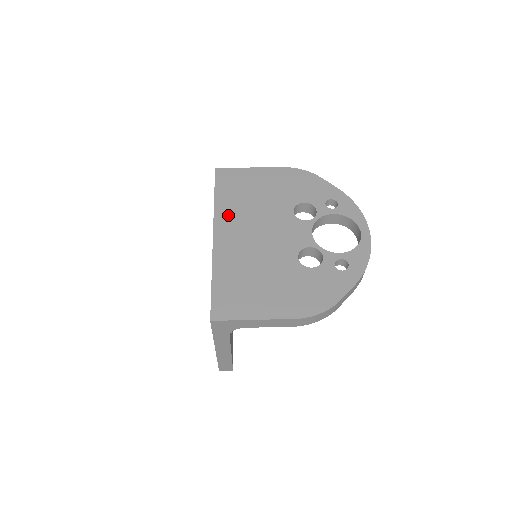
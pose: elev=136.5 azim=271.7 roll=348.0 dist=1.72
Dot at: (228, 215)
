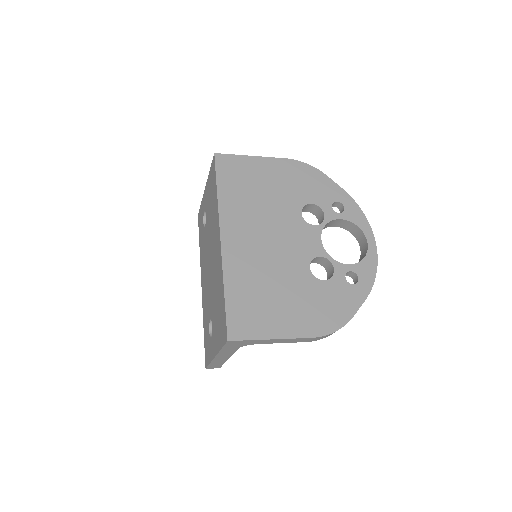
Dot at: (234, 214)
